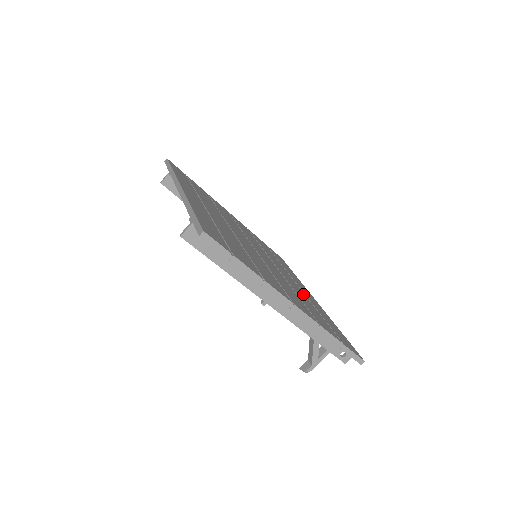
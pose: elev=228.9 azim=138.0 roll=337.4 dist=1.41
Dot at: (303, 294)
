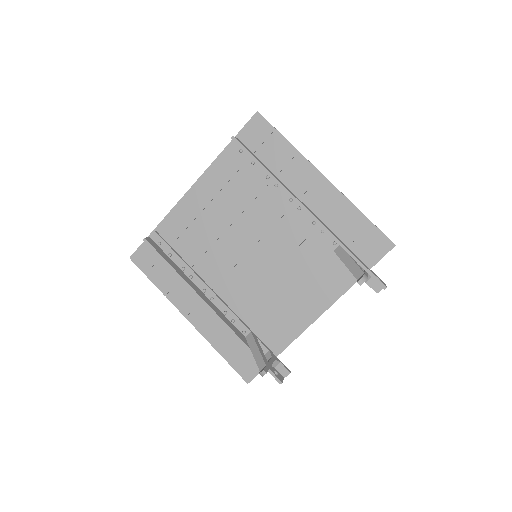
Dot at: (311, 272)
